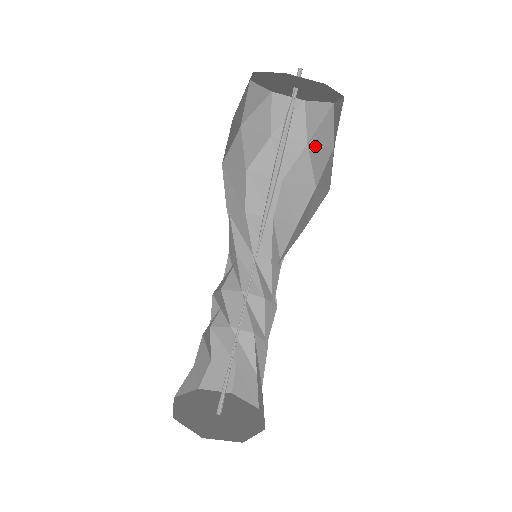
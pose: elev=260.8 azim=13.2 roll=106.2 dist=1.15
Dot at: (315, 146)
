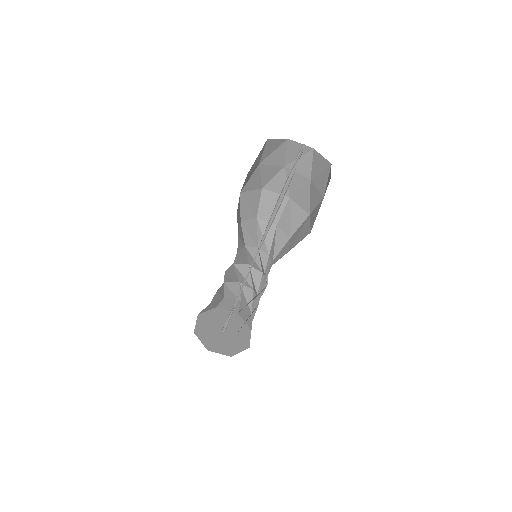
Dot at: occluded
